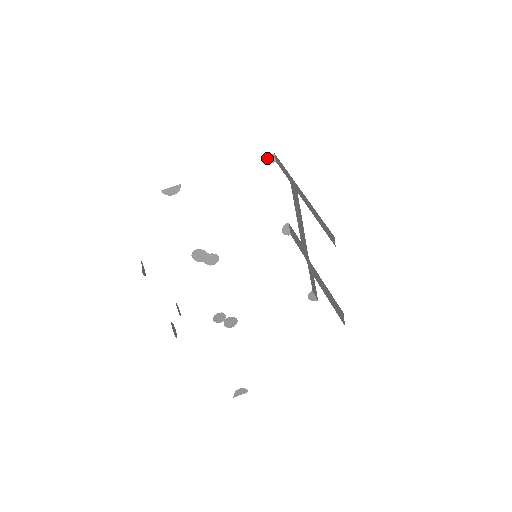
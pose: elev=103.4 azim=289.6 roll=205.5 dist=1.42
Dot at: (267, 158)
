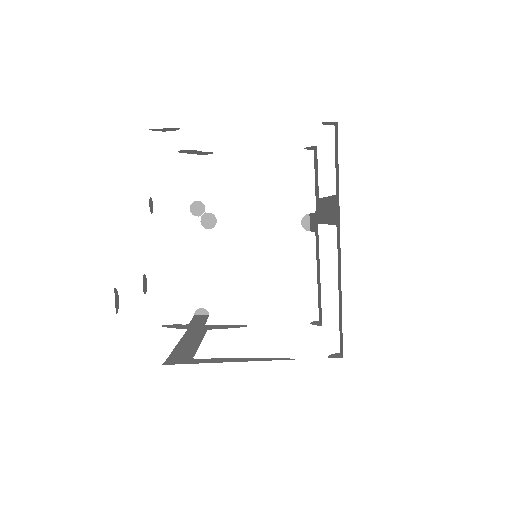
Dot at: (324, 123)
